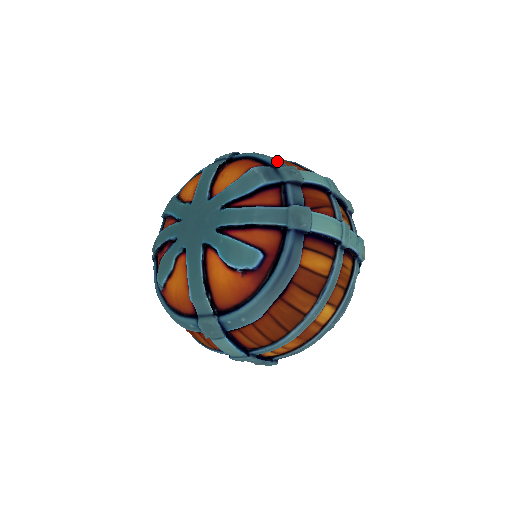
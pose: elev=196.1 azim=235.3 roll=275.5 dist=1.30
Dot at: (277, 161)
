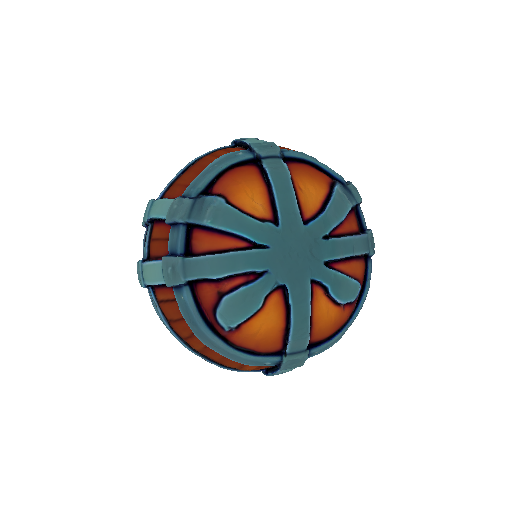
Dot at: occluded
